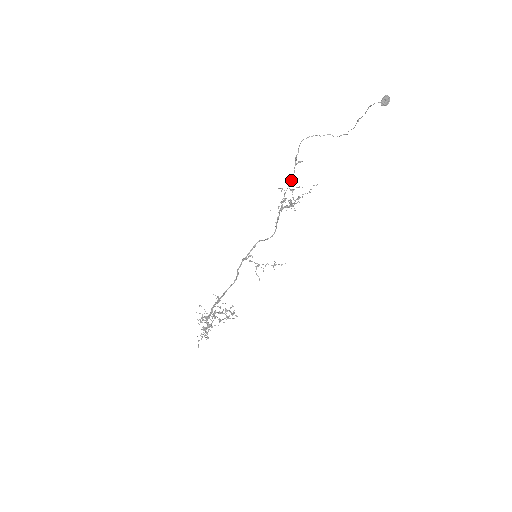
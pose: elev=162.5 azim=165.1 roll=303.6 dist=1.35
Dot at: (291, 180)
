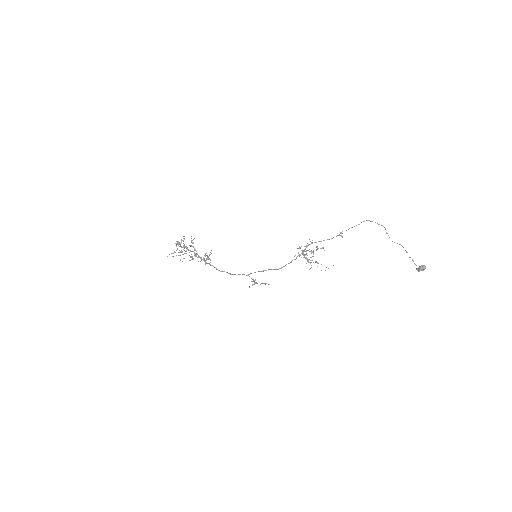
Dot at: occluded
